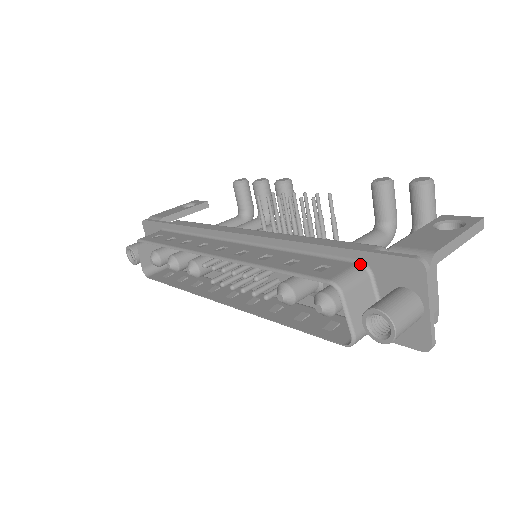
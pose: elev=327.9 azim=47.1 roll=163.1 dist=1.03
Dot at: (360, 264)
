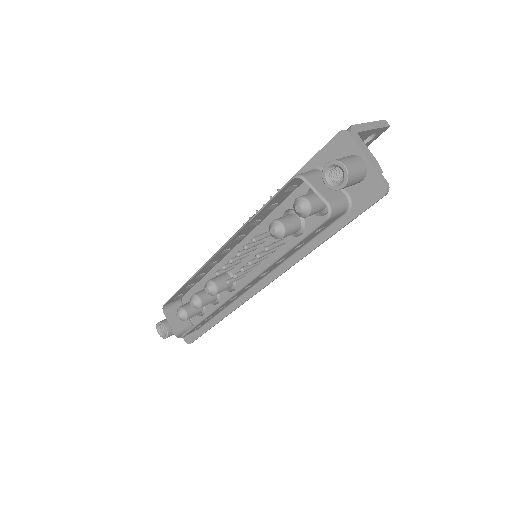
Dot at: (313, 170)
